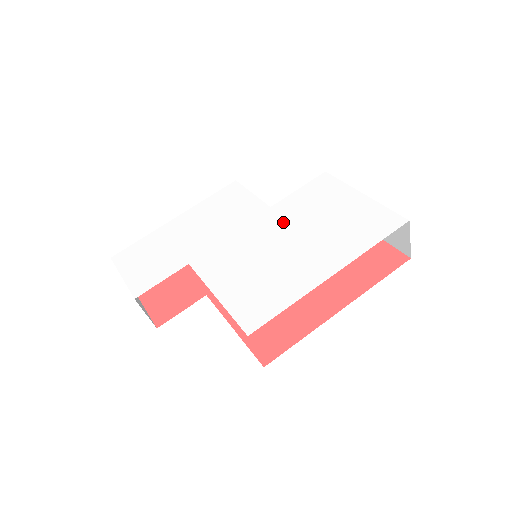
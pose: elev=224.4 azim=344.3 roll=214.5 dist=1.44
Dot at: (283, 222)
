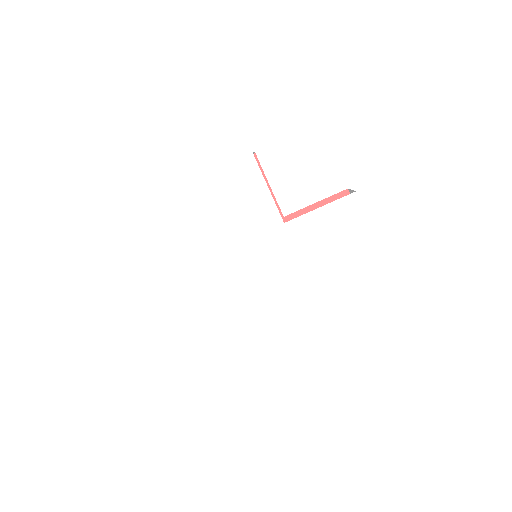
Dot at: (292, 253)
